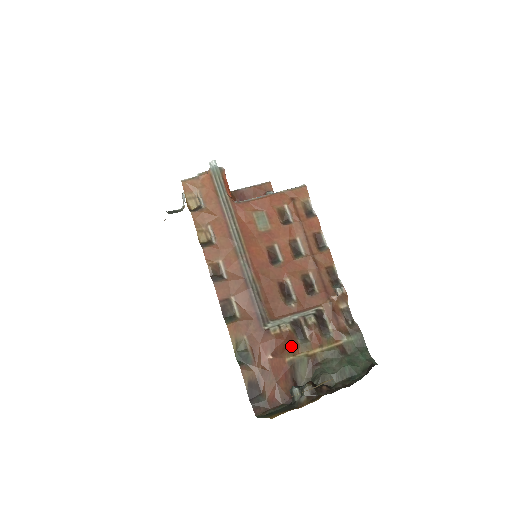
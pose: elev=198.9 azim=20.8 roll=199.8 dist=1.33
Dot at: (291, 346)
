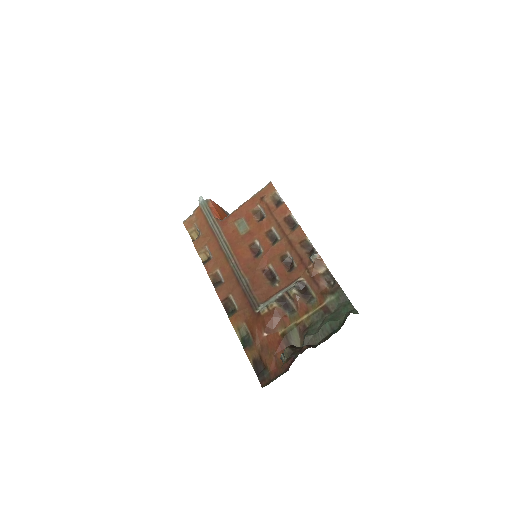
Dot at: (281, 320)
